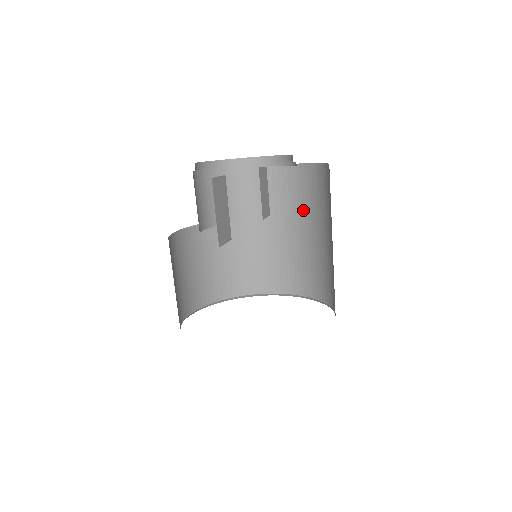
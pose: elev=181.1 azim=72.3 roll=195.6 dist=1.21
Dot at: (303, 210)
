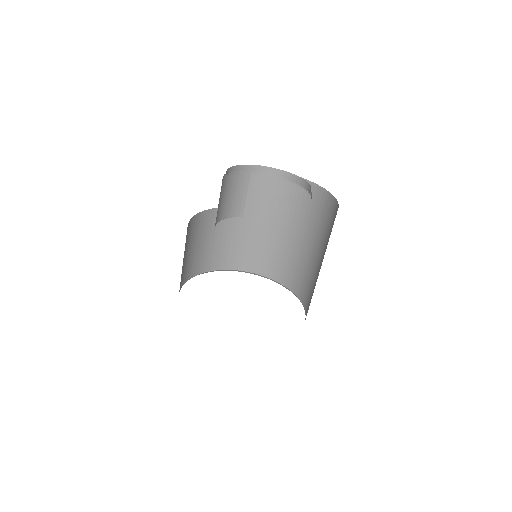
Dot at: (269, 207)
